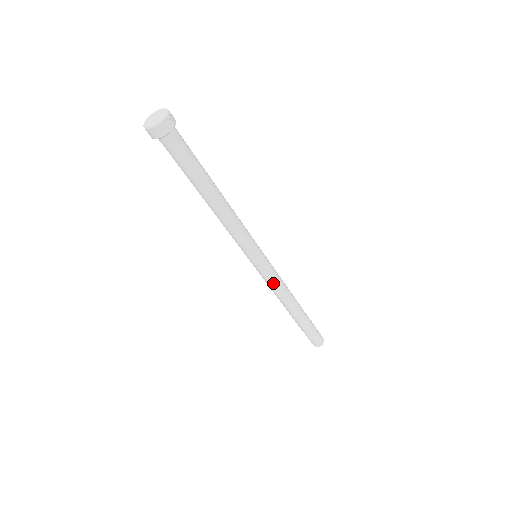
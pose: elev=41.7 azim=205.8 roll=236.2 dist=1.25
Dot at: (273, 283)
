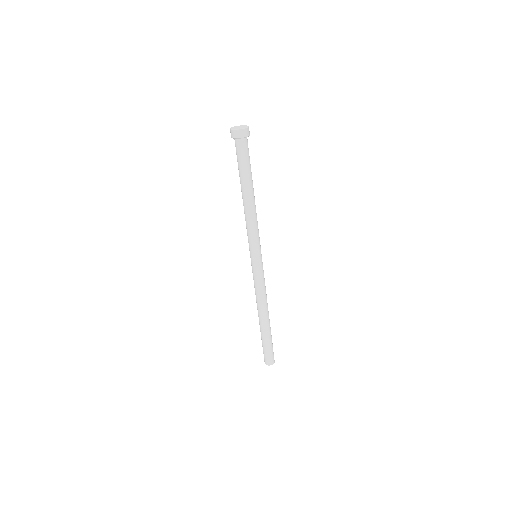
Dot at: (259, 283)
